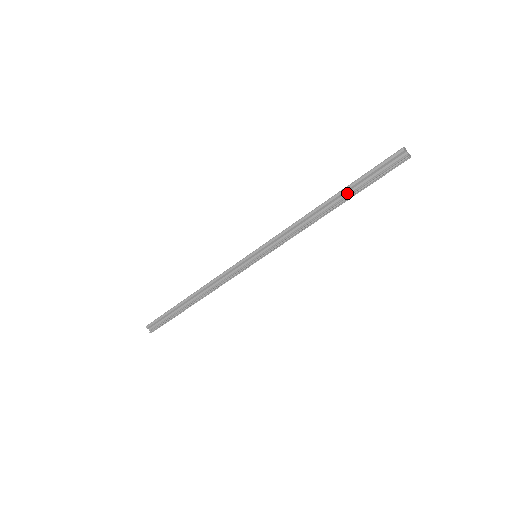
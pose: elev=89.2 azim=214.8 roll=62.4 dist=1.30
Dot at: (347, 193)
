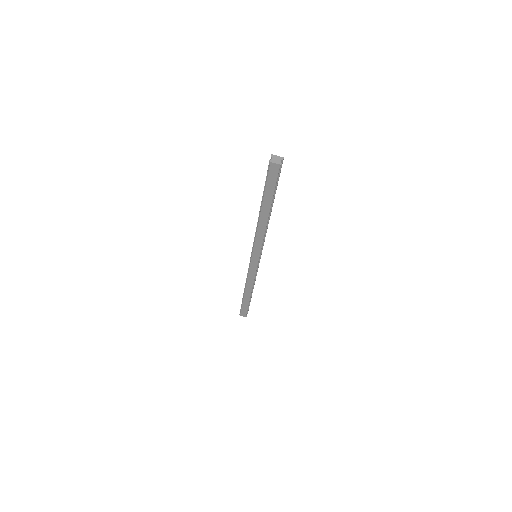
Dot at: occluded
